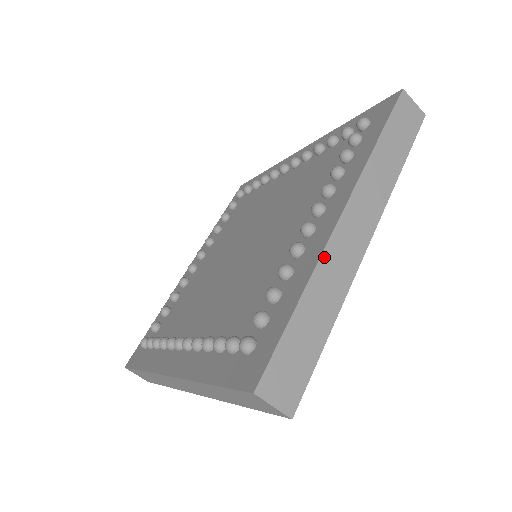
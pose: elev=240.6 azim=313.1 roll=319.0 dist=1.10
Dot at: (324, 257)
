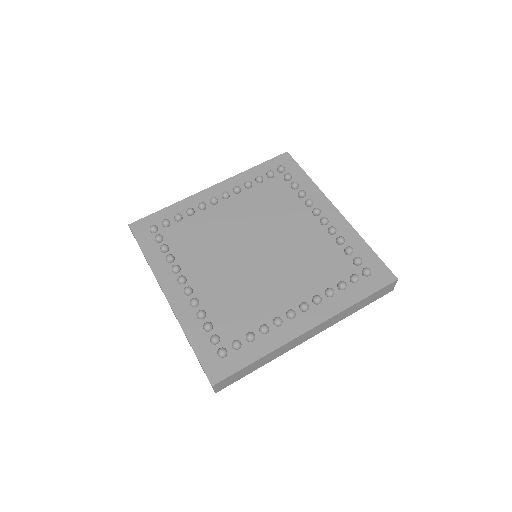
Dot at: (285, 345)
